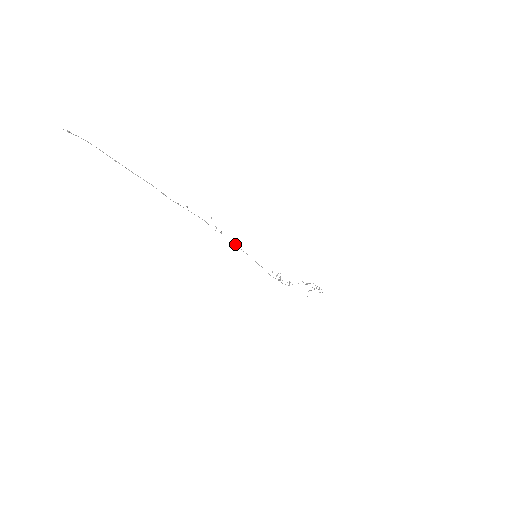
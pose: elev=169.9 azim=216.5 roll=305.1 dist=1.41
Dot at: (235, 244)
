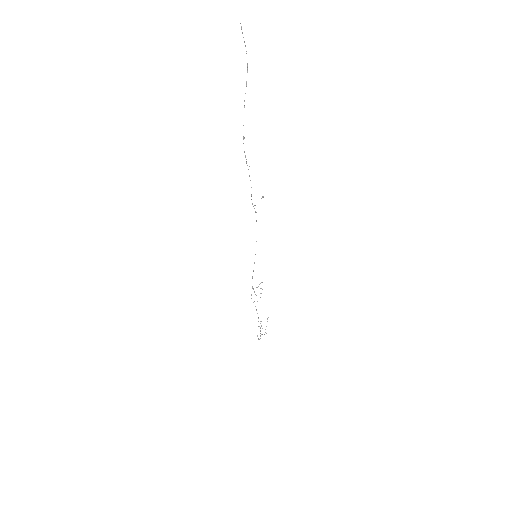
Dot at: occluded
